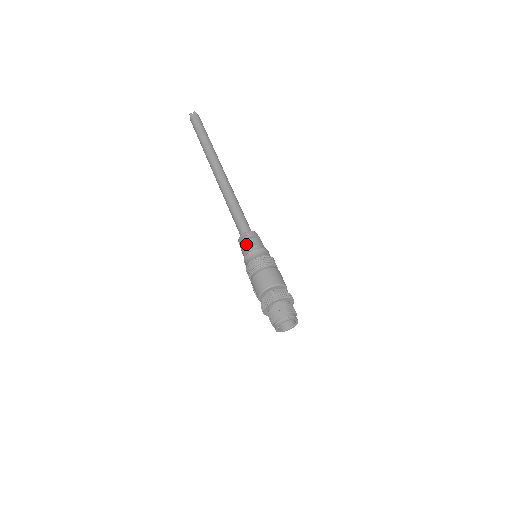
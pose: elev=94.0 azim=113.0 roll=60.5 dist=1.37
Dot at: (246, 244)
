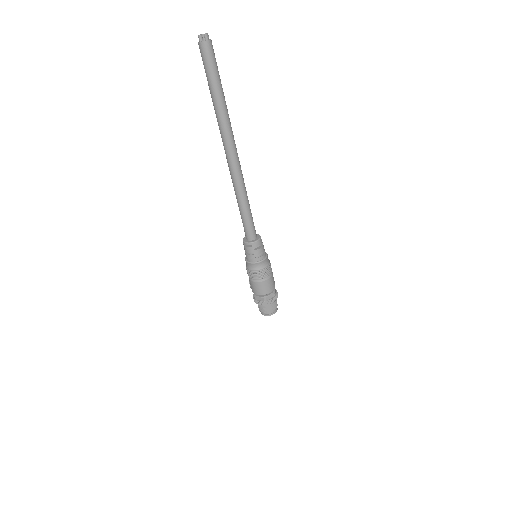
Dot at: (250, 253)
